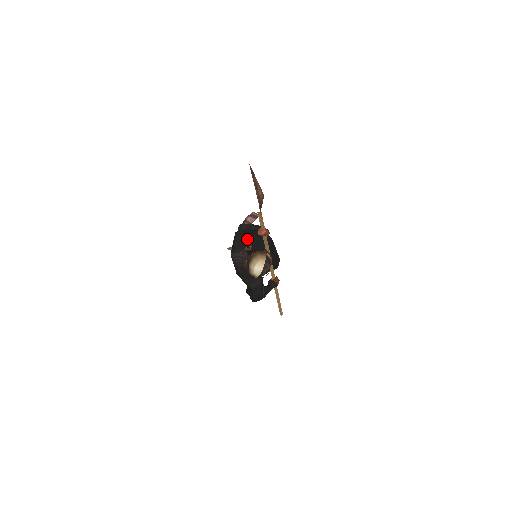
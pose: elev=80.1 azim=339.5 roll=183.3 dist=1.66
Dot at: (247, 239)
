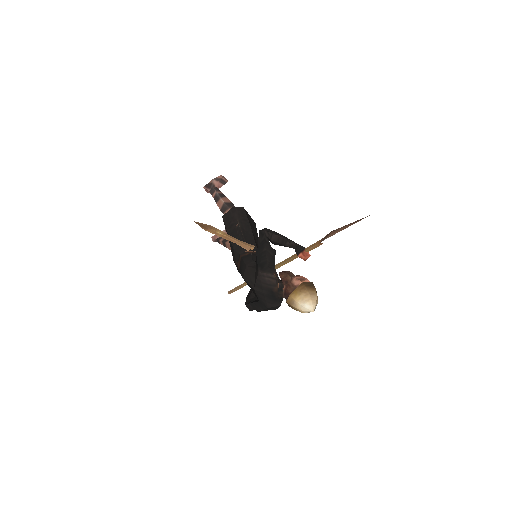
Dot at: occluded
